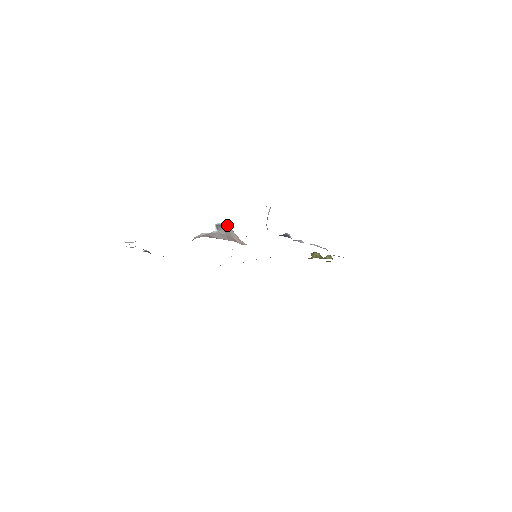
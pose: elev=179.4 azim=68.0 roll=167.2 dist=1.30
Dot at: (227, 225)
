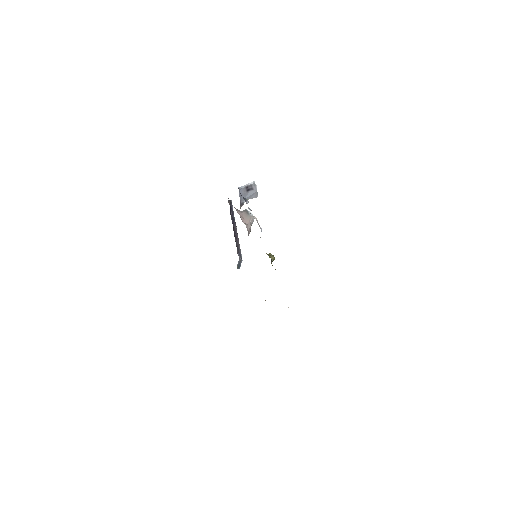
Dot at: (252, 215)
